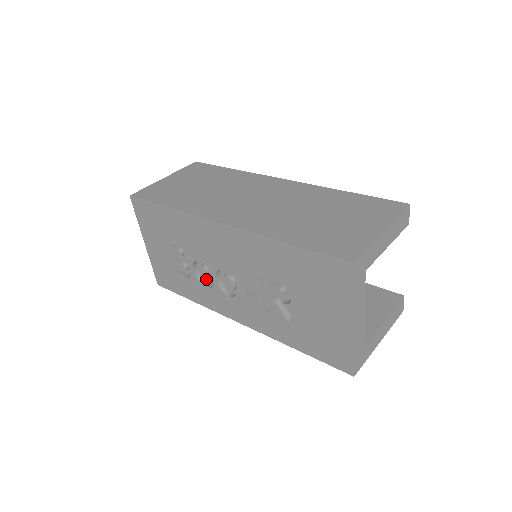
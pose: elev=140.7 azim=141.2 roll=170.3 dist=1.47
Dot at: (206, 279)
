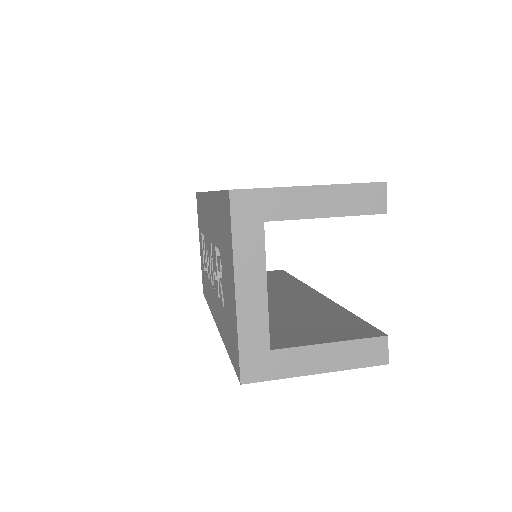
Dot at: occluded
